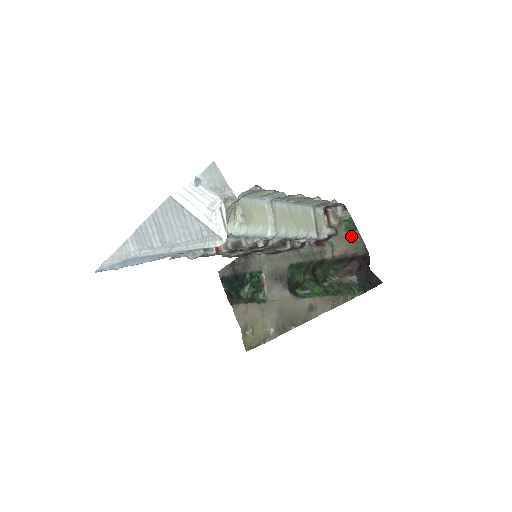
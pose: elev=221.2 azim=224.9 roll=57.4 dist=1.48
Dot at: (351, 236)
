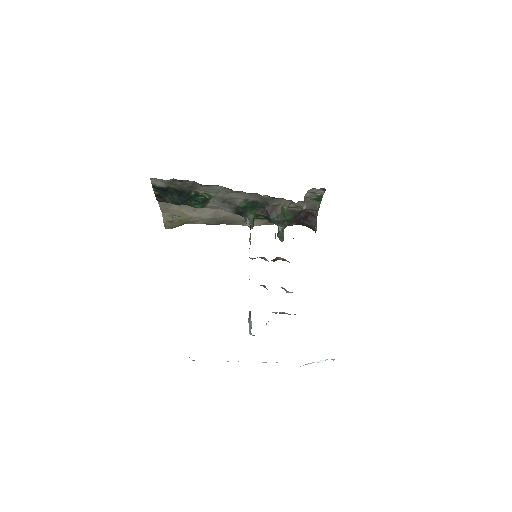
Dot at: (313, 203)
